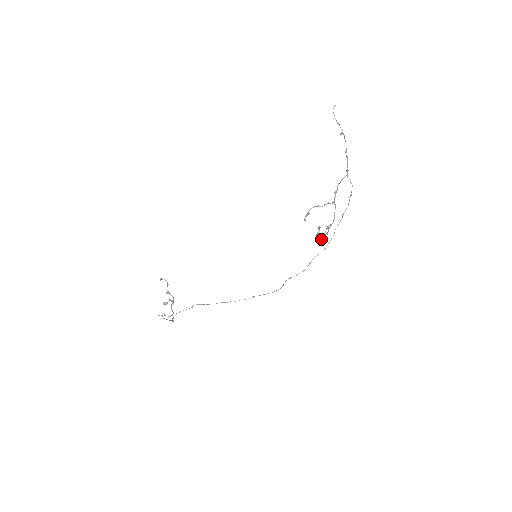
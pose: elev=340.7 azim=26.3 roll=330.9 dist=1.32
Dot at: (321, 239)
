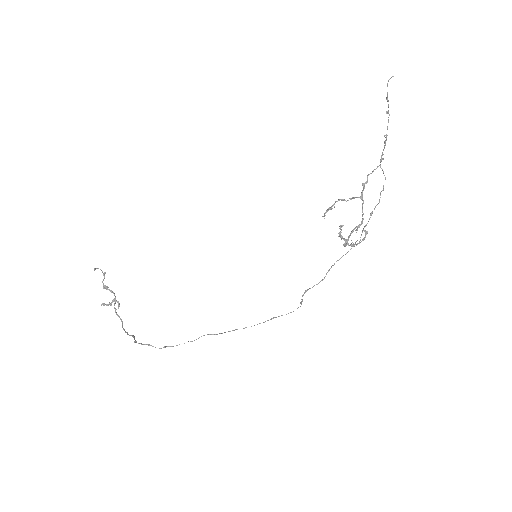
Dot at: (353, 245)
